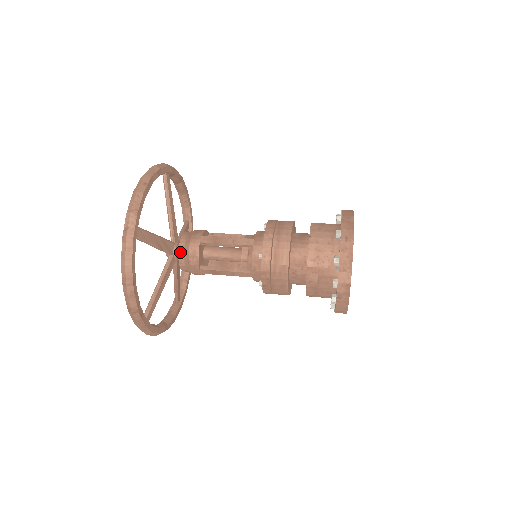
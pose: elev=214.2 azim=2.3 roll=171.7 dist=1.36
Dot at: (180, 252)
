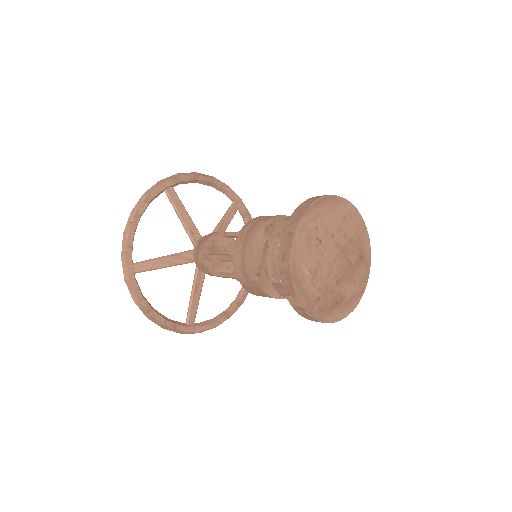
Dot at: (196, 262)
